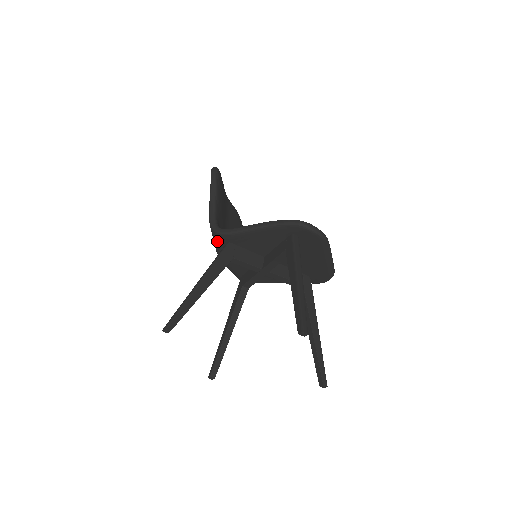
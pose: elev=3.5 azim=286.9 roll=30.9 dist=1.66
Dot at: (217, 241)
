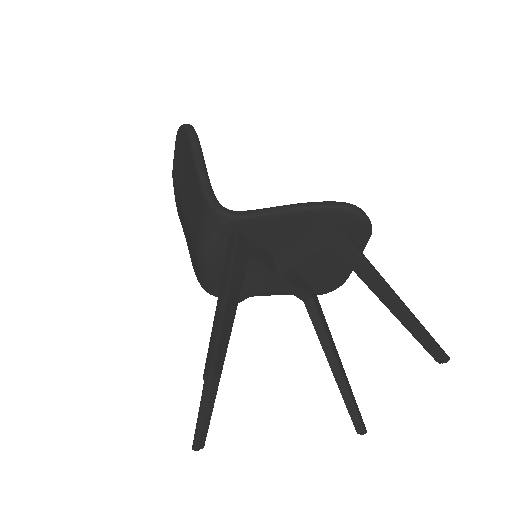
Dot at: (217, 230)
